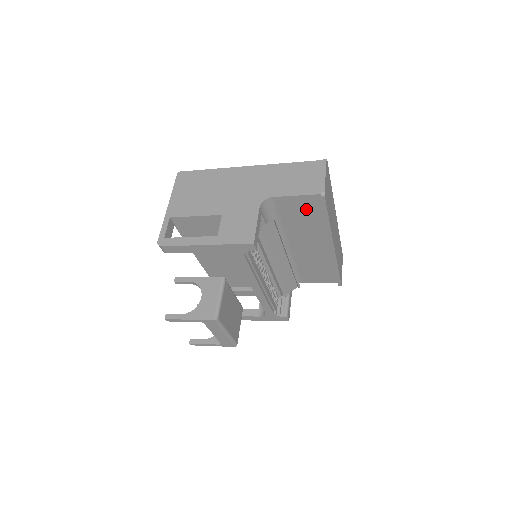
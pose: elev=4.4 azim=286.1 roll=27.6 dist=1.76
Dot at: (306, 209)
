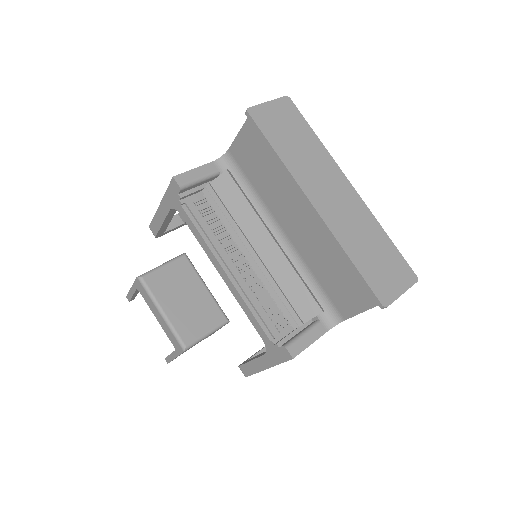
Dot at: (256, 150)
